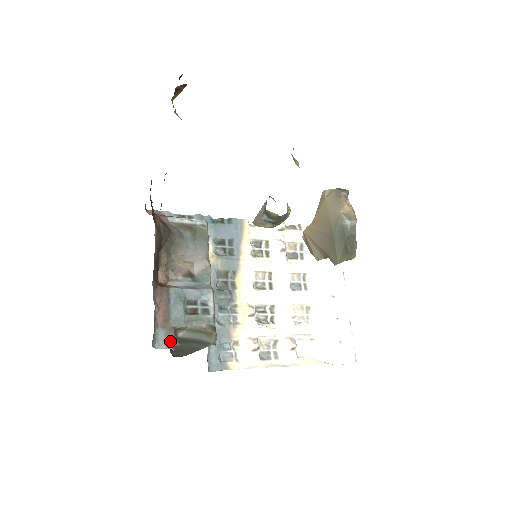
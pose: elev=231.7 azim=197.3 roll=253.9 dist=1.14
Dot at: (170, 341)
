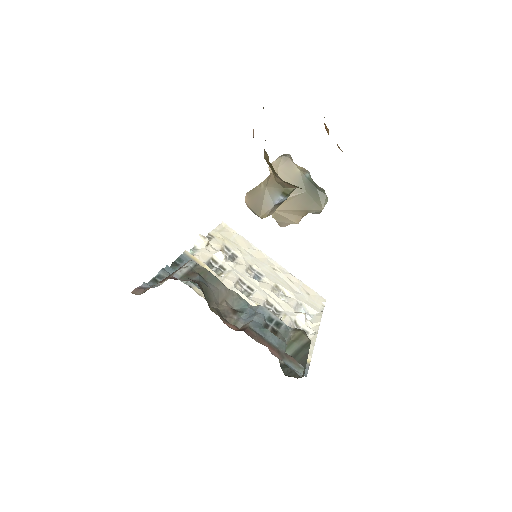
Dot at: (297, 364)
